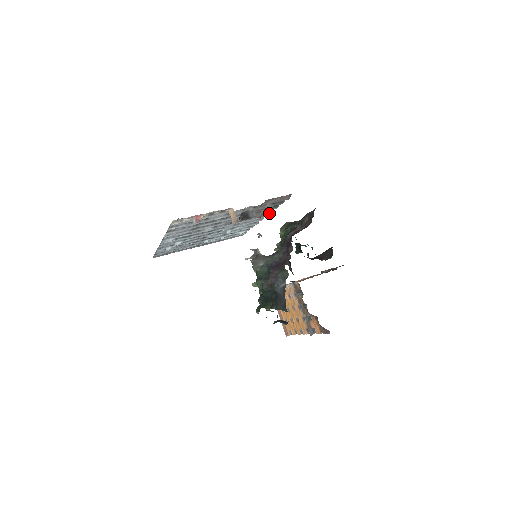
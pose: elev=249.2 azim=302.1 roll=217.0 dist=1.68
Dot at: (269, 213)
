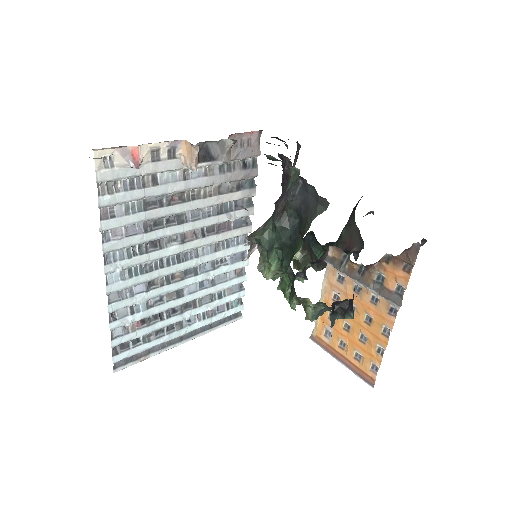
Dot at: occluded
